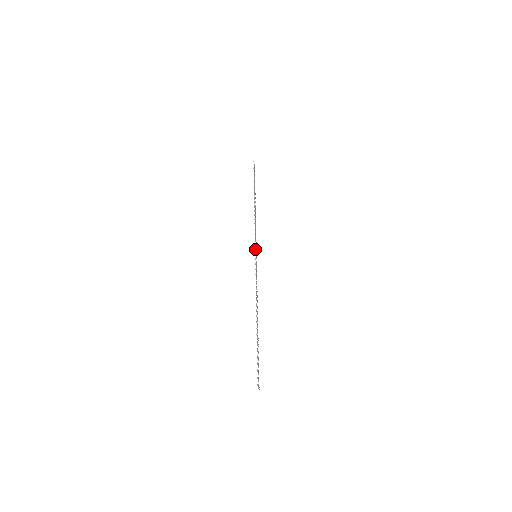
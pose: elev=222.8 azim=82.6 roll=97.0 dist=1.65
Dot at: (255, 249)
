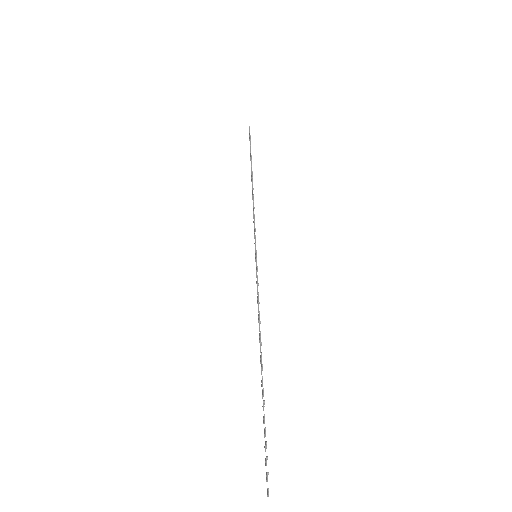
Dot at: (255, 245)
